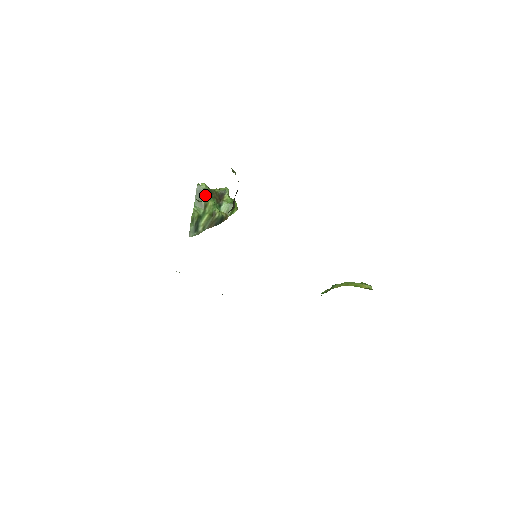
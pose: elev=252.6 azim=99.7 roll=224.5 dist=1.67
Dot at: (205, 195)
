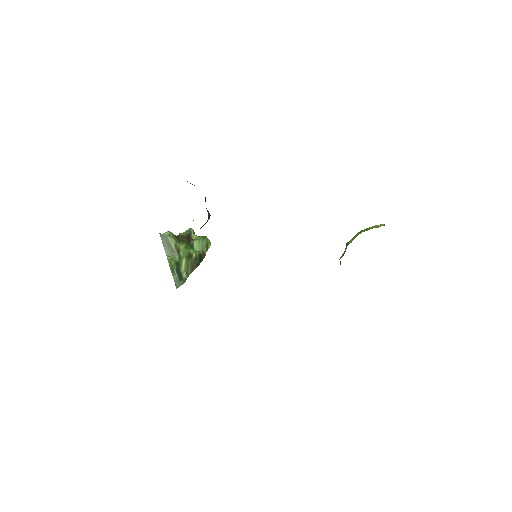
Dot at: (172, 241)
